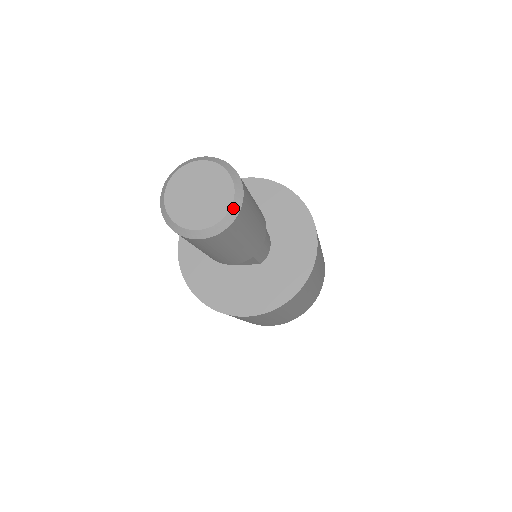
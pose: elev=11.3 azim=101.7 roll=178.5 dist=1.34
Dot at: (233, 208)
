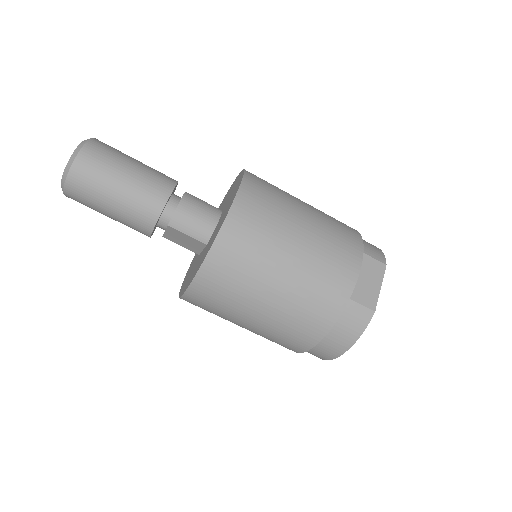
Dot at: (70, 161)
